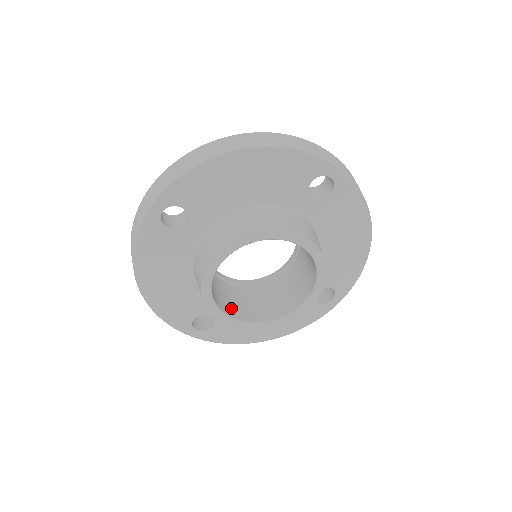
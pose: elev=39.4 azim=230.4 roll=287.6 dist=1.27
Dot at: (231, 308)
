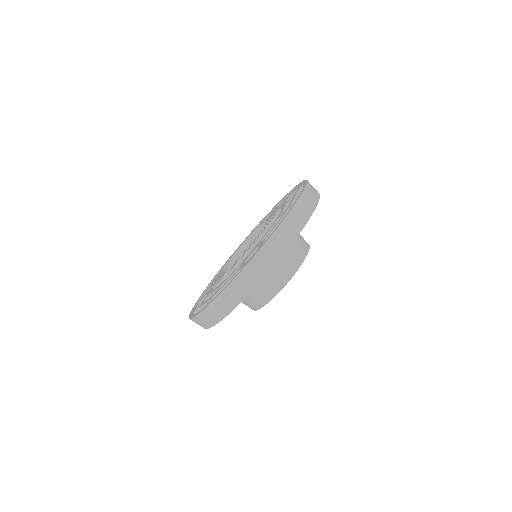
Dot at: occluded
